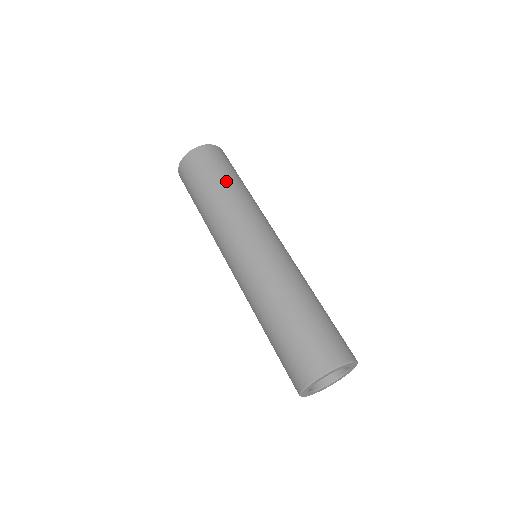
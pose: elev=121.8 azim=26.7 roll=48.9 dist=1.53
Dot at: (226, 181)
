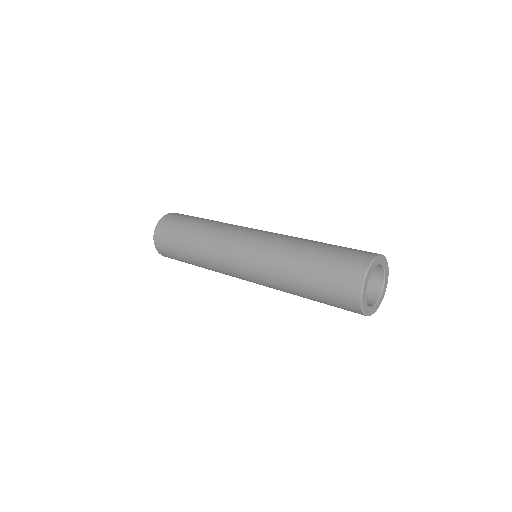
Dot at: occluded
